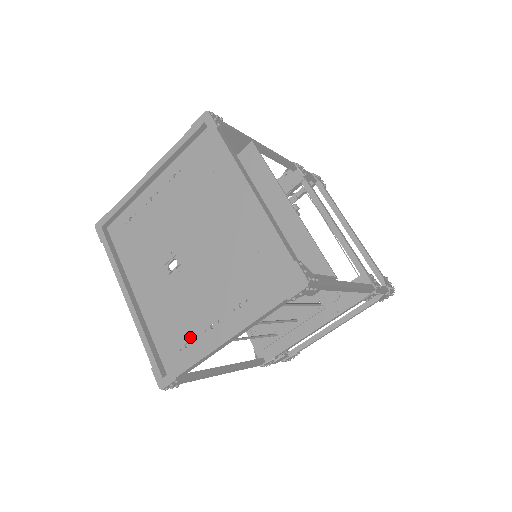
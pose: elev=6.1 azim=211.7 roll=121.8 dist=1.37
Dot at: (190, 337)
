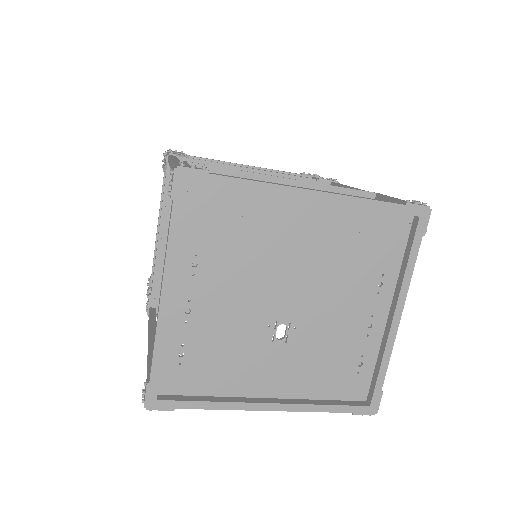
Dot at: (358, 355)
